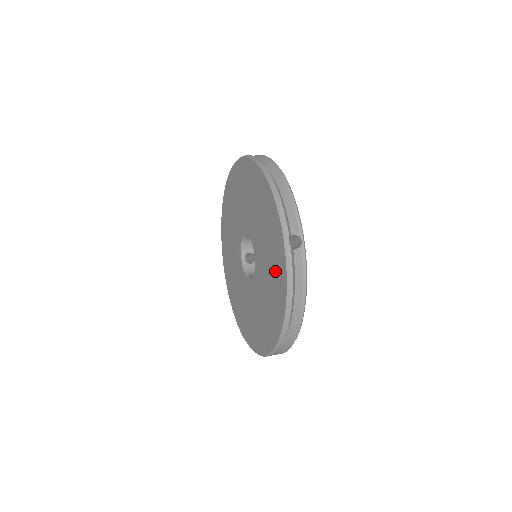
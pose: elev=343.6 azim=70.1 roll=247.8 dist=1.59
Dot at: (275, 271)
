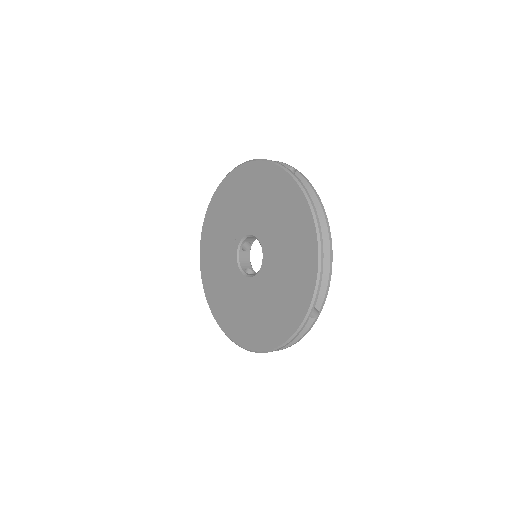
Dot at: (281, 314)
